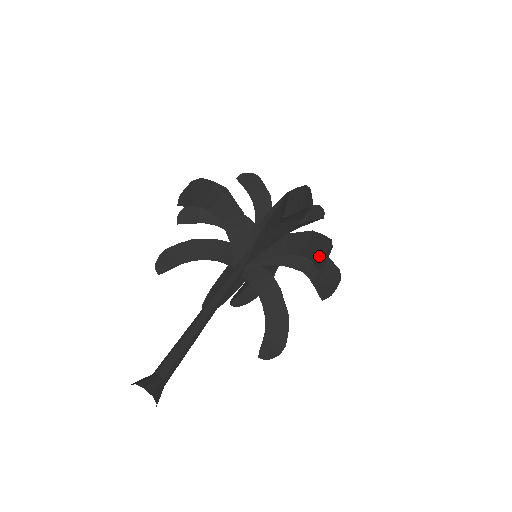
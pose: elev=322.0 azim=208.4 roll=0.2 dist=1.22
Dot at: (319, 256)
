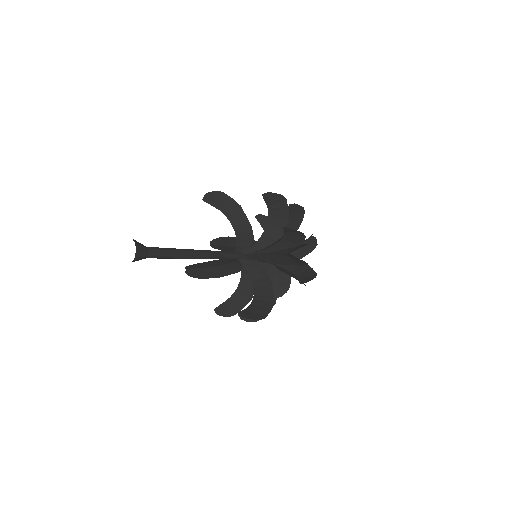
Dot at: occluded
